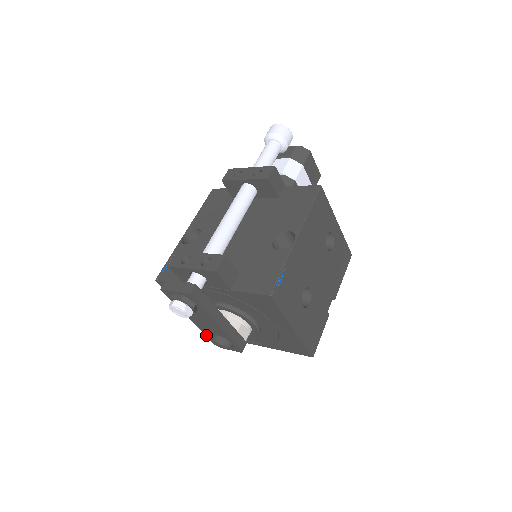
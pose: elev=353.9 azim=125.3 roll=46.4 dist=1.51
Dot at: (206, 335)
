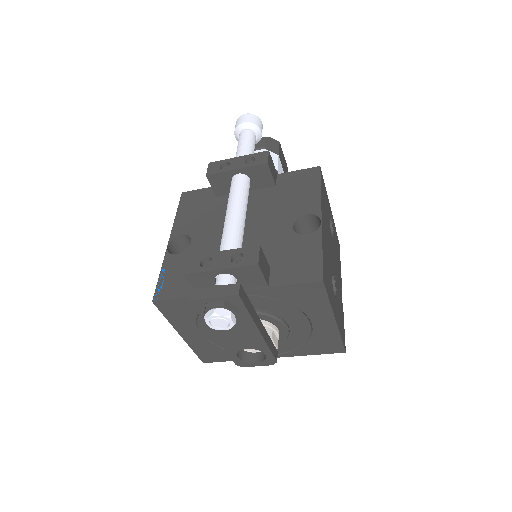
Dot at: (229, 354)
